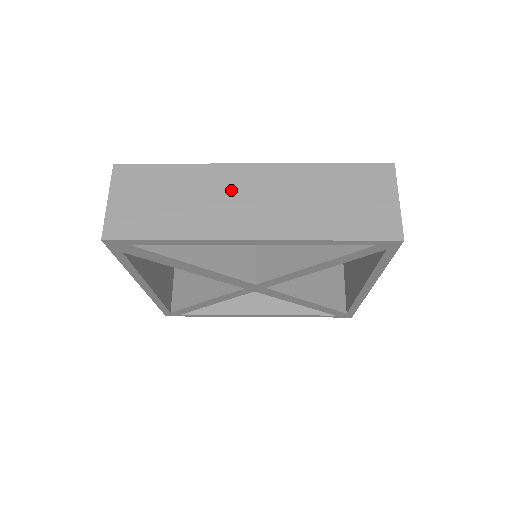
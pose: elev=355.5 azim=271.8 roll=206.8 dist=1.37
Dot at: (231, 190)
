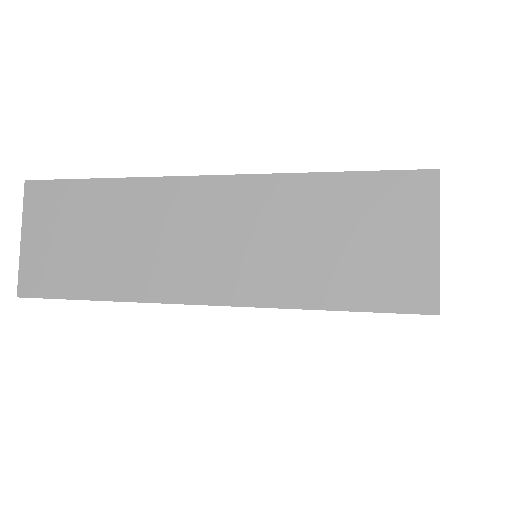
Dot at: (178, 222)
